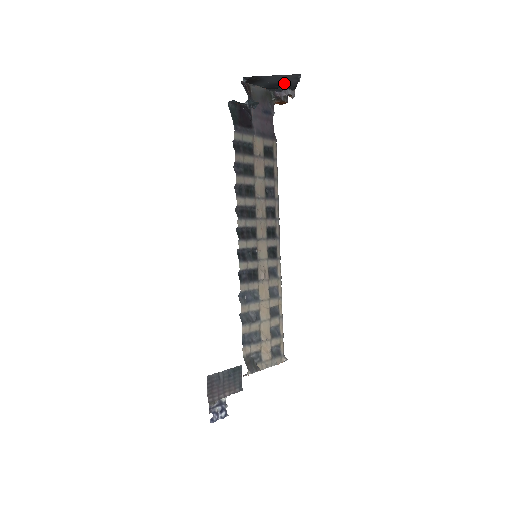
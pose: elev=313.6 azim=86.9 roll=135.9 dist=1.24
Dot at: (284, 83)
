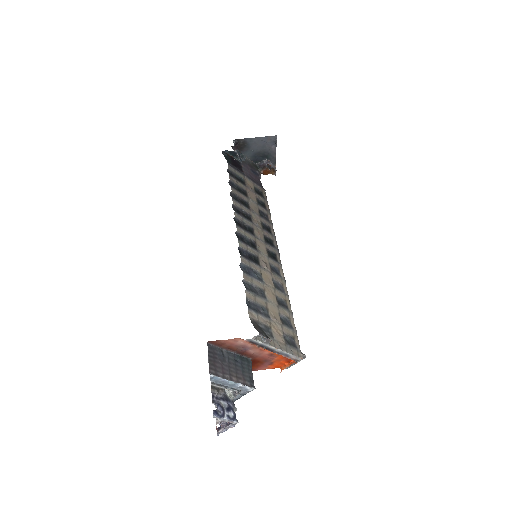
Dot at: (265, 152)
